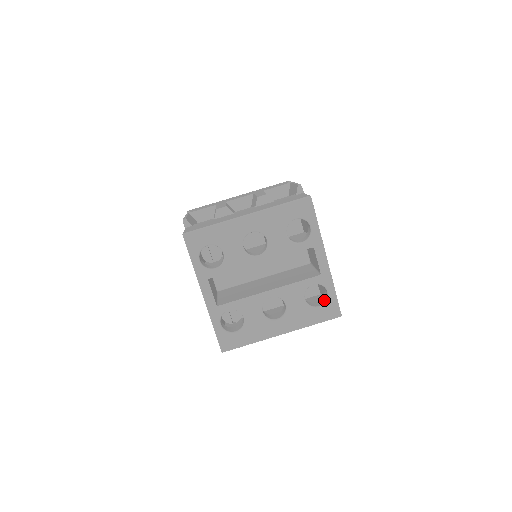
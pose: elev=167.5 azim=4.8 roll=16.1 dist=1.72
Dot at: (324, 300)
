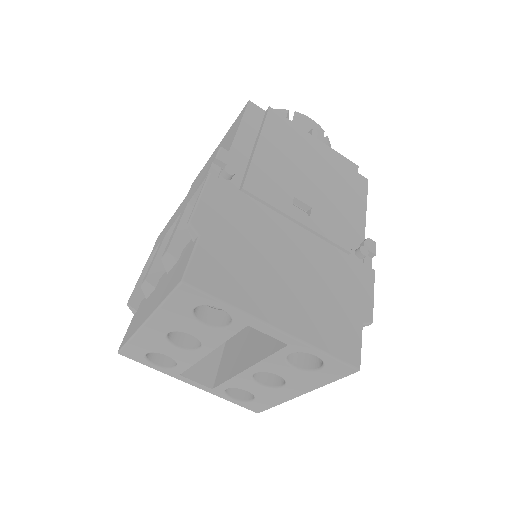
Dot at: occluded
